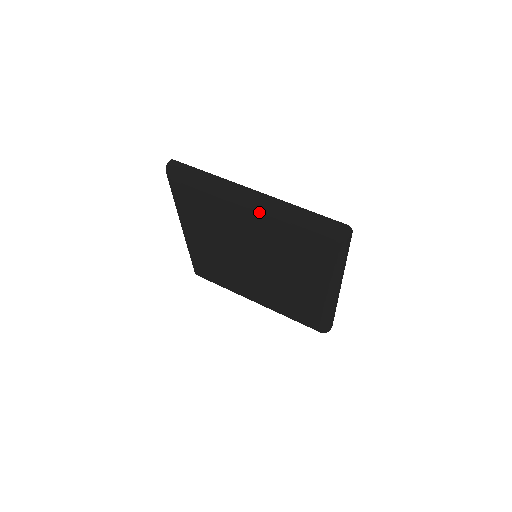
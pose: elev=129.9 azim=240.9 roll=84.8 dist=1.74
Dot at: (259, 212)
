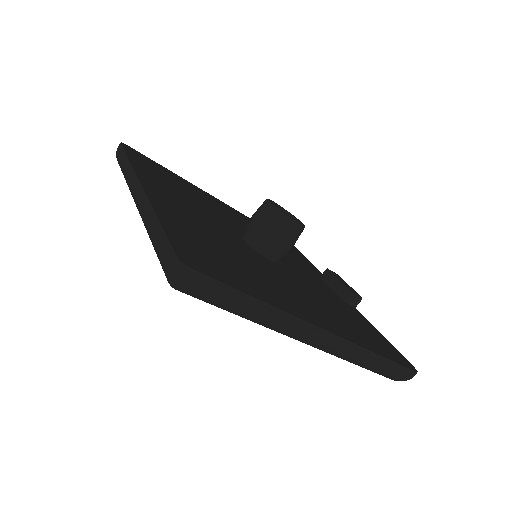
Dot at: occluded
